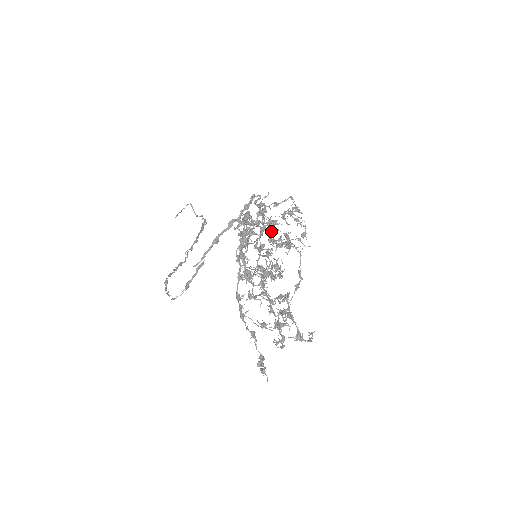
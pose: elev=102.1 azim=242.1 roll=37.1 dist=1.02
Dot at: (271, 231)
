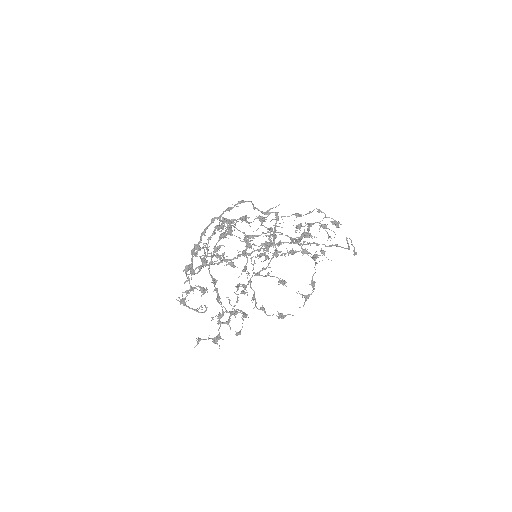
Dot at: occluded
